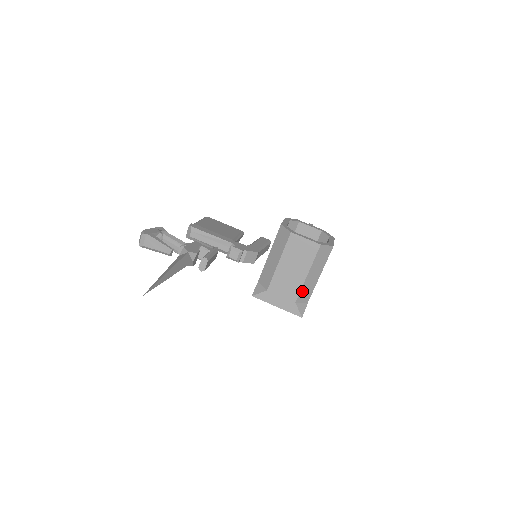
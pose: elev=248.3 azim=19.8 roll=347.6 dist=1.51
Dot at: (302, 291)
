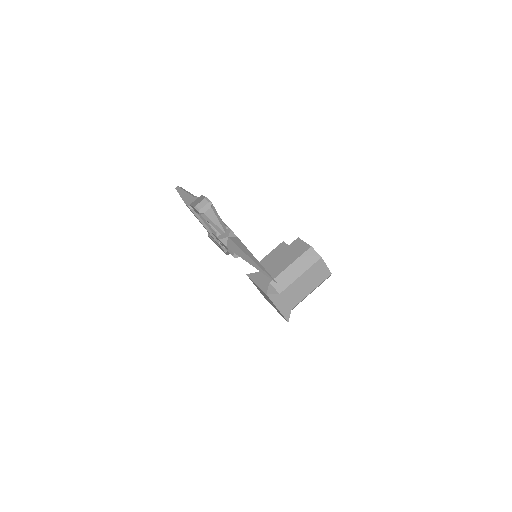
Dot at: (299, 302)
